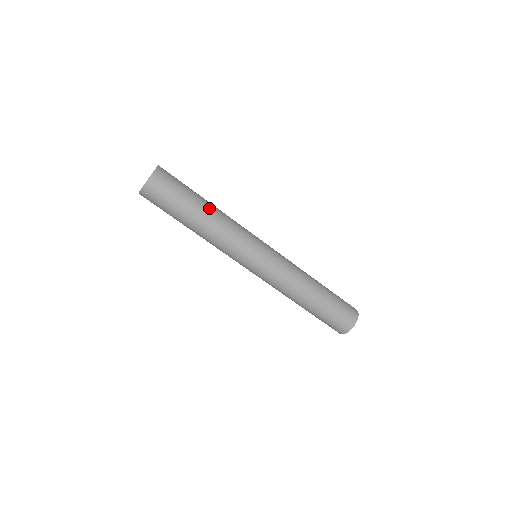
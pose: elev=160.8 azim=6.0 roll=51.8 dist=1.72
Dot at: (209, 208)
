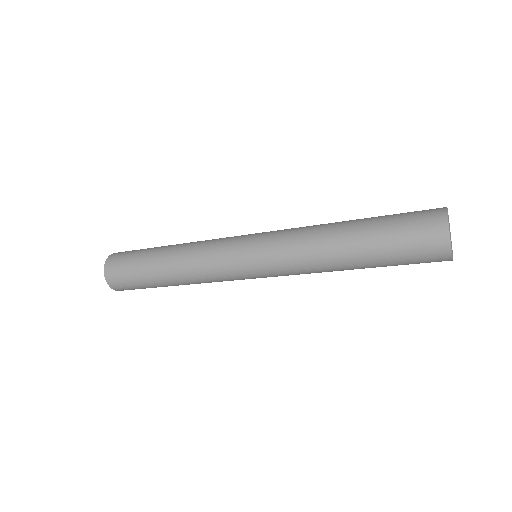
Dot at: (169, 248)
